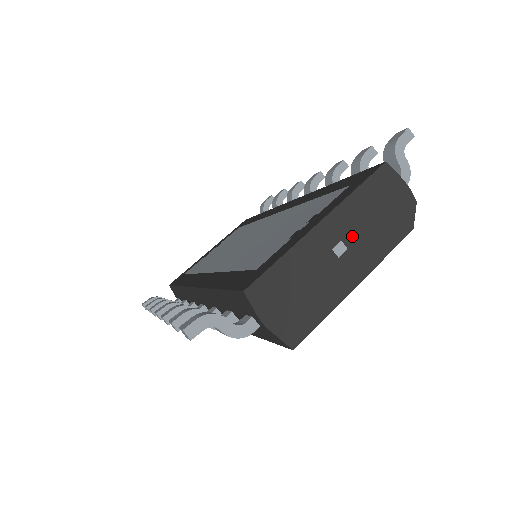
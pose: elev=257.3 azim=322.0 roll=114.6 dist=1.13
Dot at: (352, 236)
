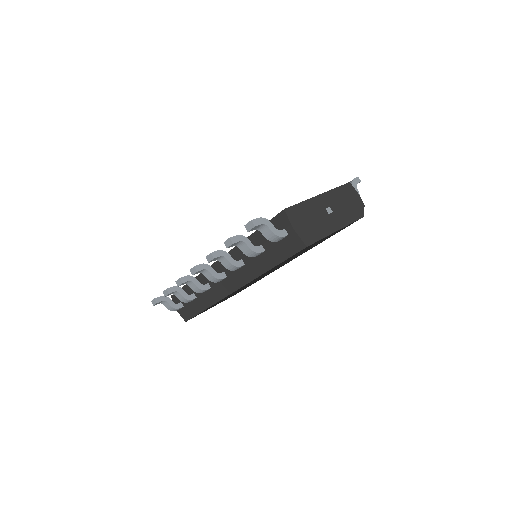
Dot at: (335, 207)
